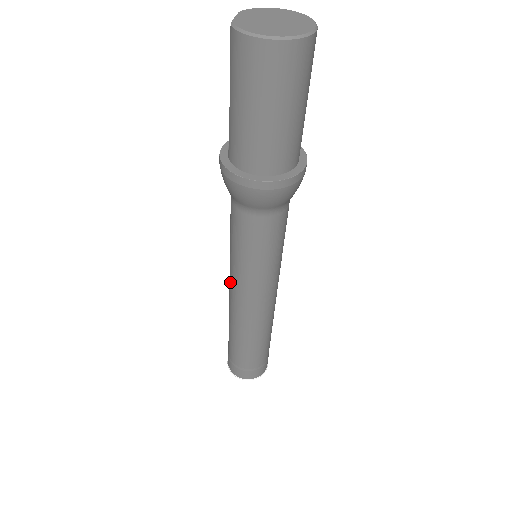
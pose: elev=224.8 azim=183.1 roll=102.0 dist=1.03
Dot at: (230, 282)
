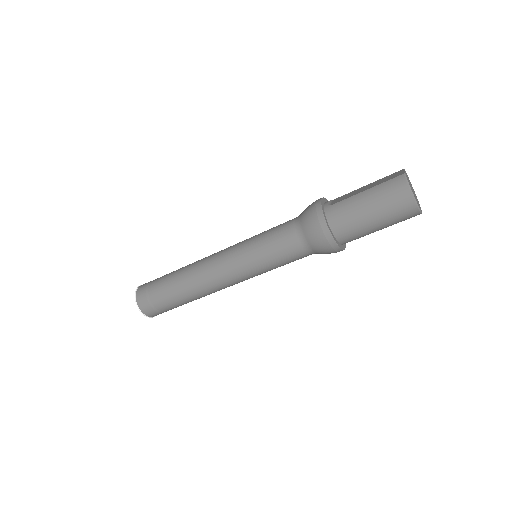
Dot at: (226, 253)
